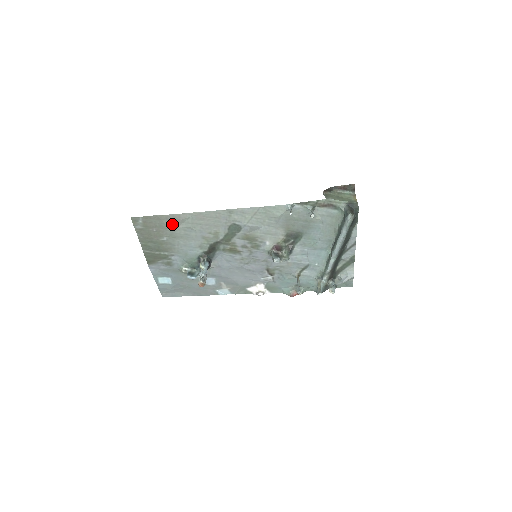
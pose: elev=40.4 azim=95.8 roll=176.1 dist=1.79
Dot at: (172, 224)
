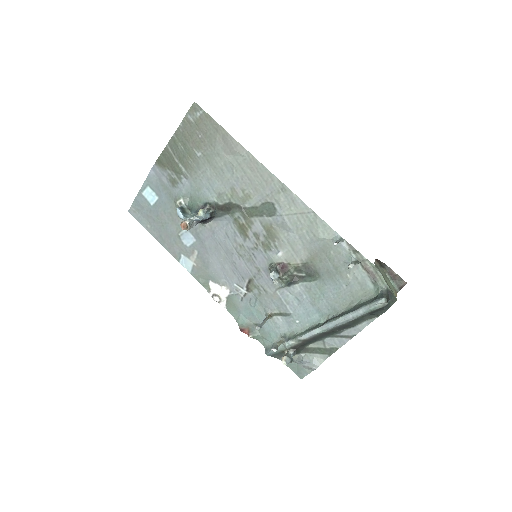
Dot at: (222, 146)
